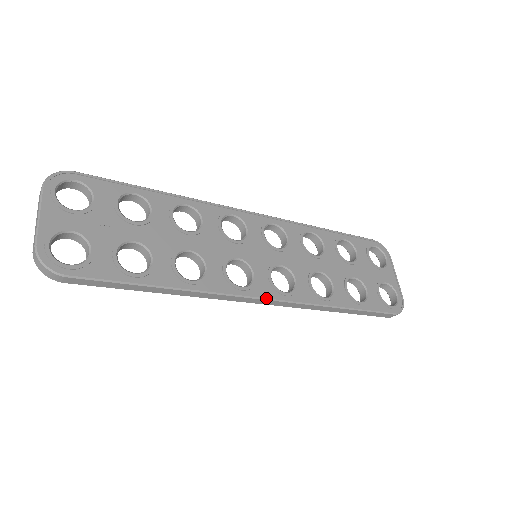
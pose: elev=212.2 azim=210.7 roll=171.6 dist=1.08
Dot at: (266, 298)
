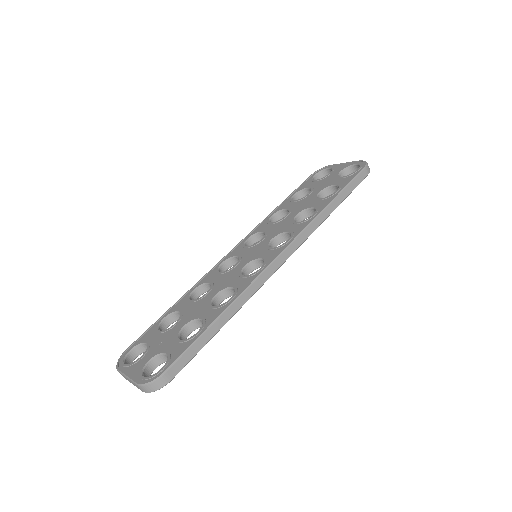
Dot at: (279, 254)
